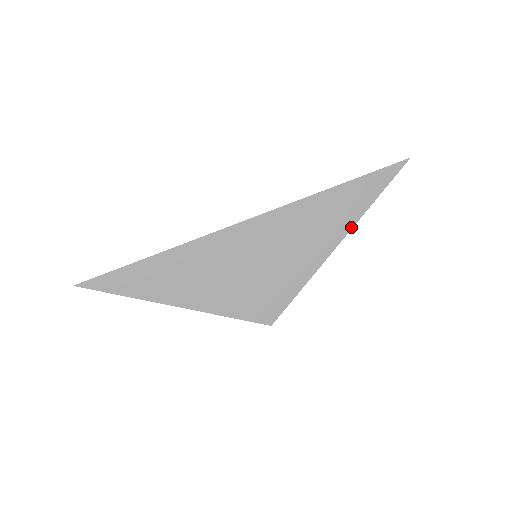
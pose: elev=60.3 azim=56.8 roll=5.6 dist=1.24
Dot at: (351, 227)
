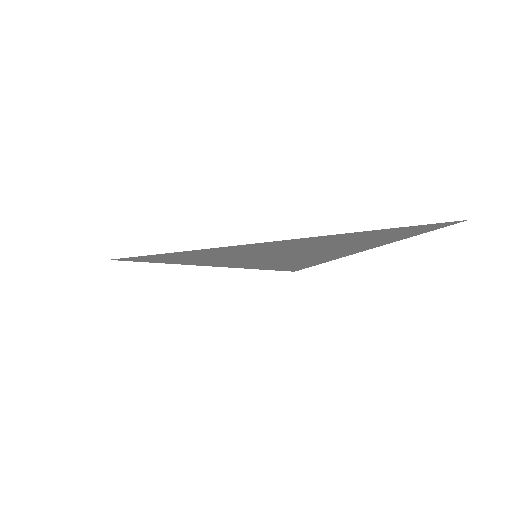
Dot at: (368, 249)
